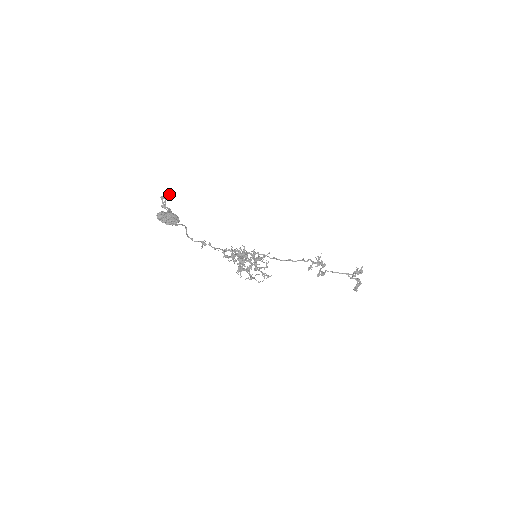
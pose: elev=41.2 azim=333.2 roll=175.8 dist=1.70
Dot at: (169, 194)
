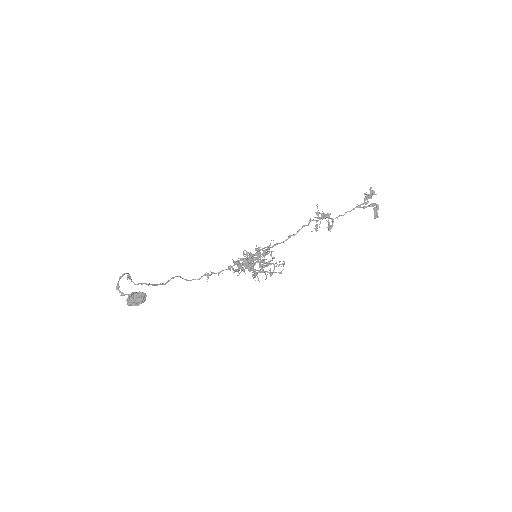
Dot at: (127, 275)
